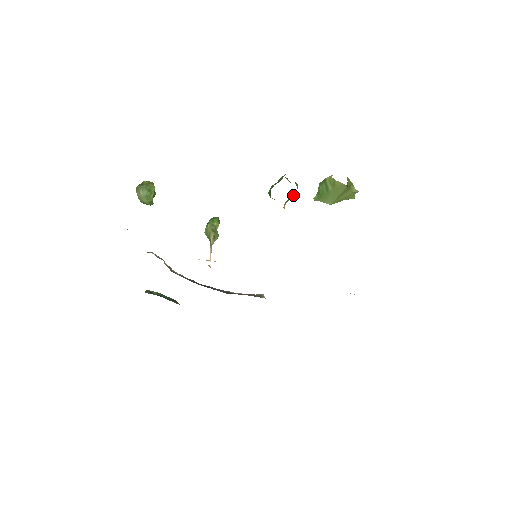
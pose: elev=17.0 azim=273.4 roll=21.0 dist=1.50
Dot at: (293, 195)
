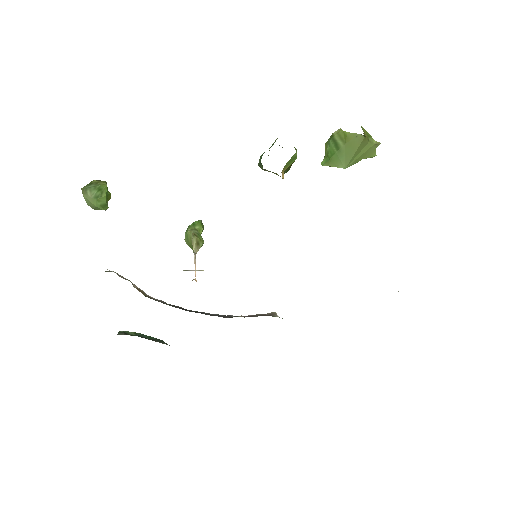
Dot at: (292, 160)
